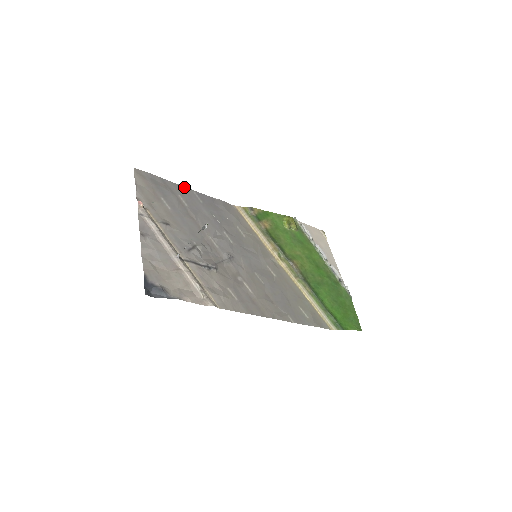
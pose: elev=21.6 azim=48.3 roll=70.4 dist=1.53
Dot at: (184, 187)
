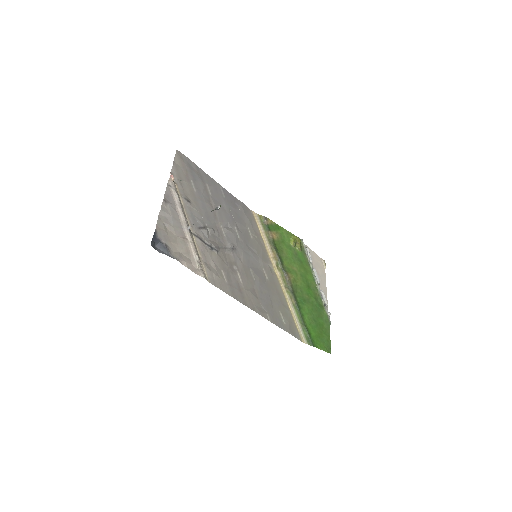
Dot at: (213, 180)
